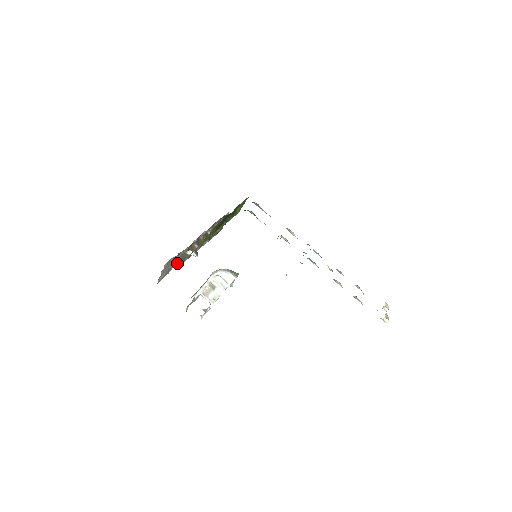
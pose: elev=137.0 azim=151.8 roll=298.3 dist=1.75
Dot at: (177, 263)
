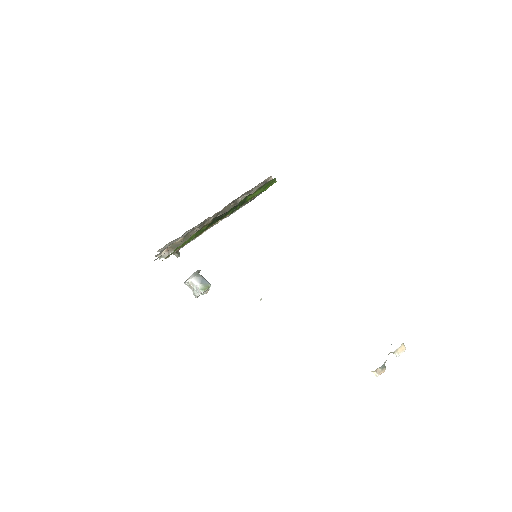
Dot at: (164, 255)
